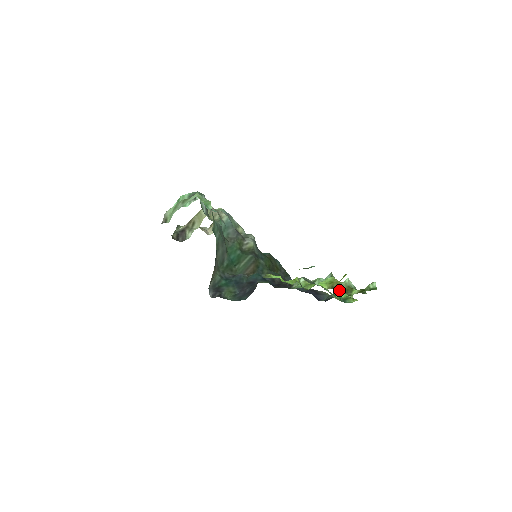
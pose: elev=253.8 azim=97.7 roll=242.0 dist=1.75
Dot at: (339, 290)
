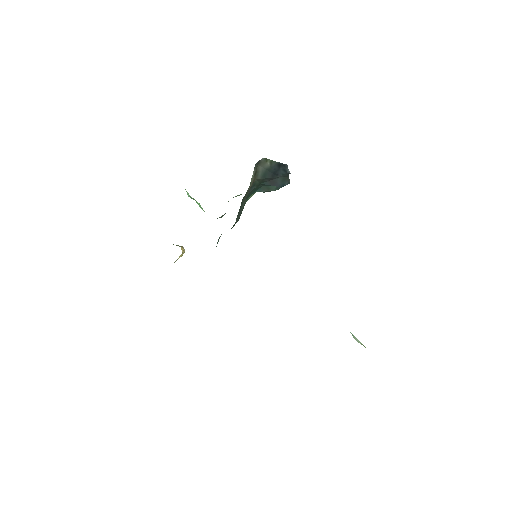
Dot at: occluded
